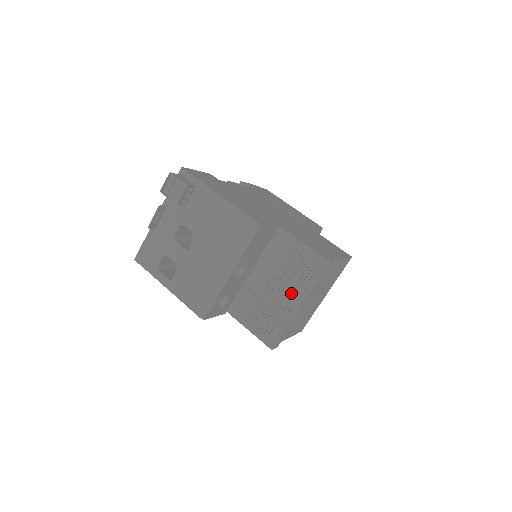
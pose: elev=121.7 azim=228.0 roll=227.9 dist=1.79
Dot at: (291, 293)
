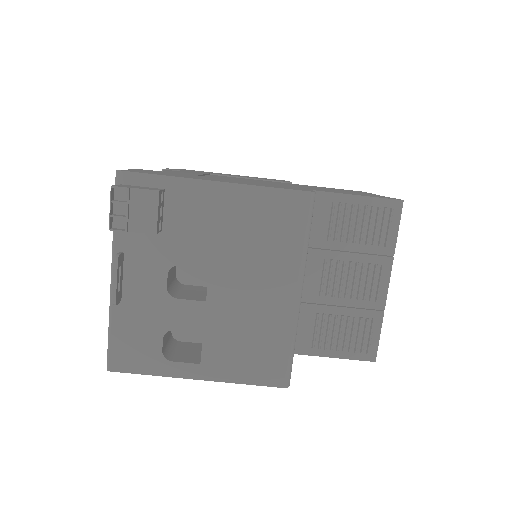
Dot at: (369, 272)
